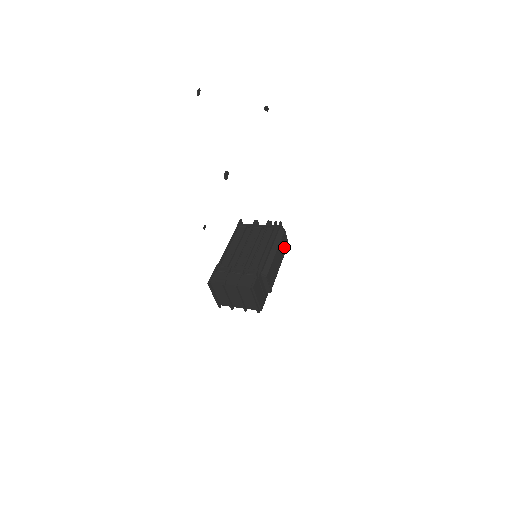
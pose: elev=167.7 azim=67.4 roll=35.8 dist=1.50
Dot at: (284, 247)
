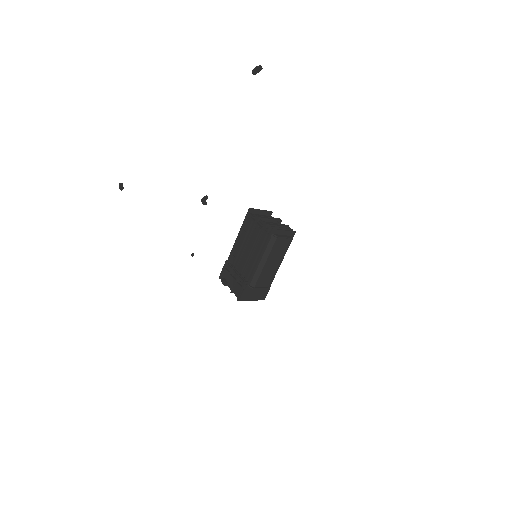
Dot at: (285, 244)
